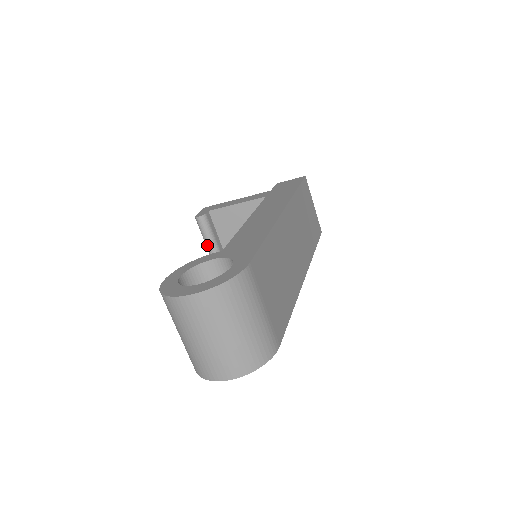
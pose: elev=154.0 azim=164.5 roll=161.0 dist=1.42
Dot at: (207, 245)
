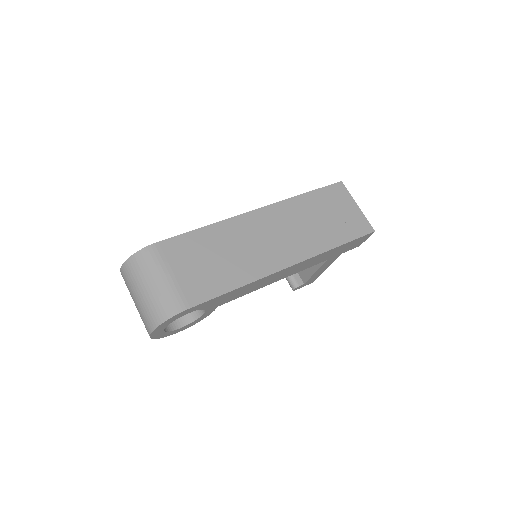
Dot at: occluded
